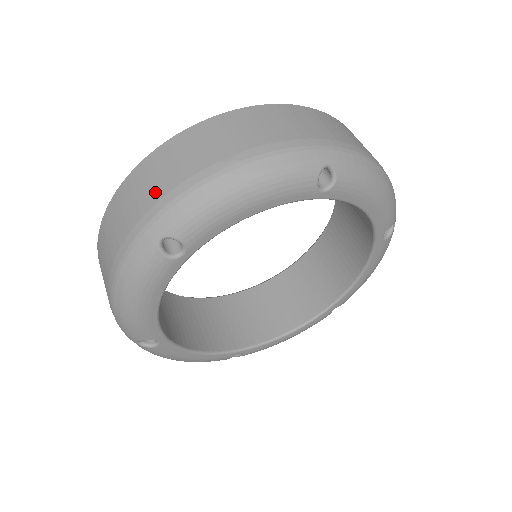
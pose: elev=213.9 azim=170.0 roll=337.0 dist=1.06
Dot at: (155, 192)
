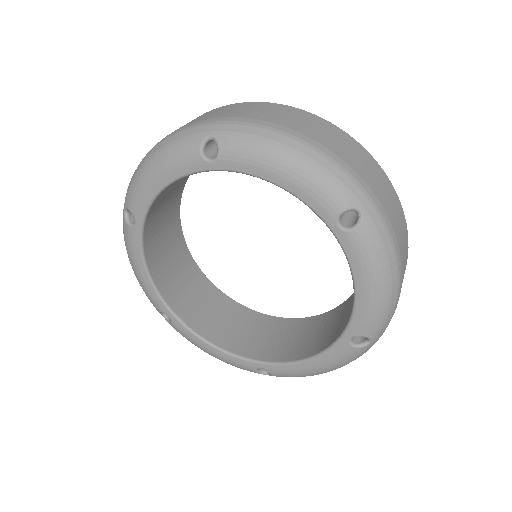
Dot at: occluded
